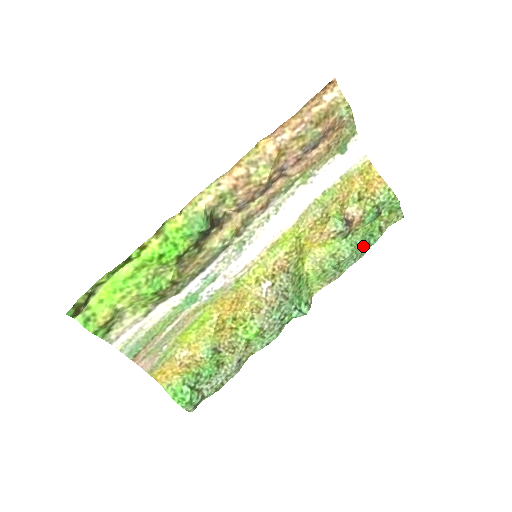
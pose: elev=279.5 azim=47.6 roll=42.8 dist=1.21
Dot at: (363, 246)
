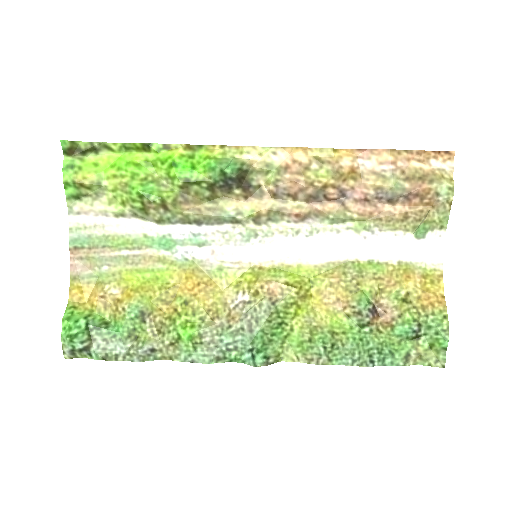
Dot at: (374, 355)
